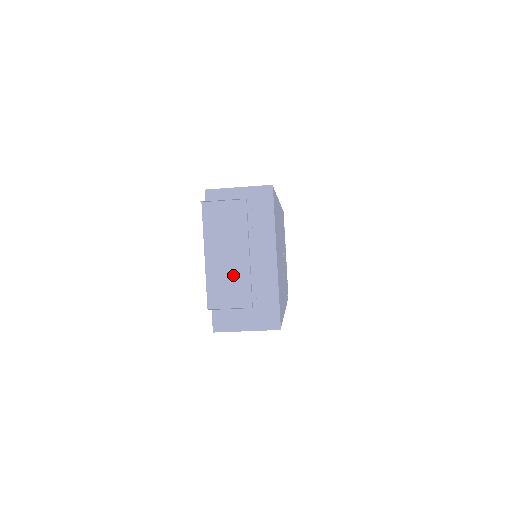
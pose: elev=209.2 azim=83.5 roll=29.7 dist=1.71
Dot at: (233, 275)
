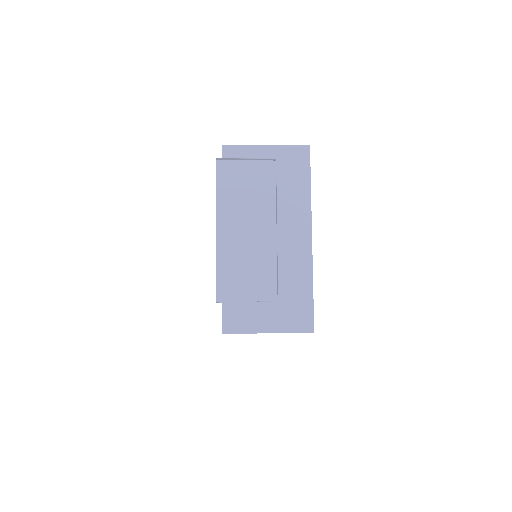
Dot at: (254, 257)
